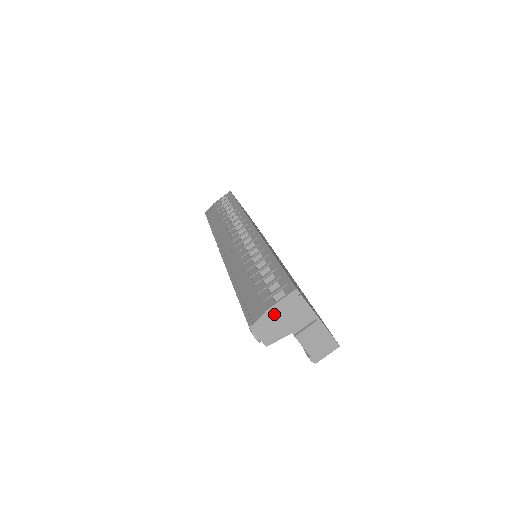
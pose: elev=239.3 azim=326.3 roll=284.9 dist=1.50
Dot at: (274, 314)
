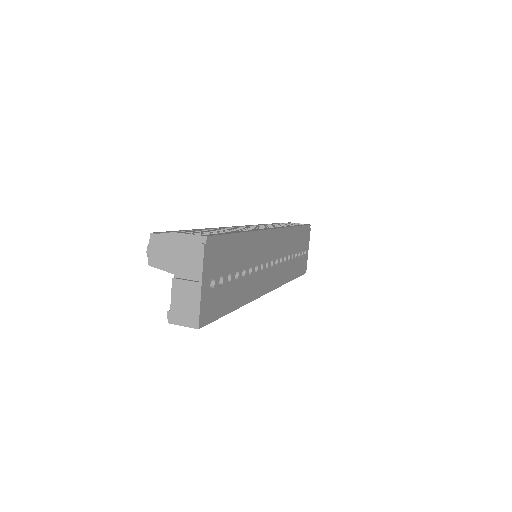
Dot at: (175, 241)
